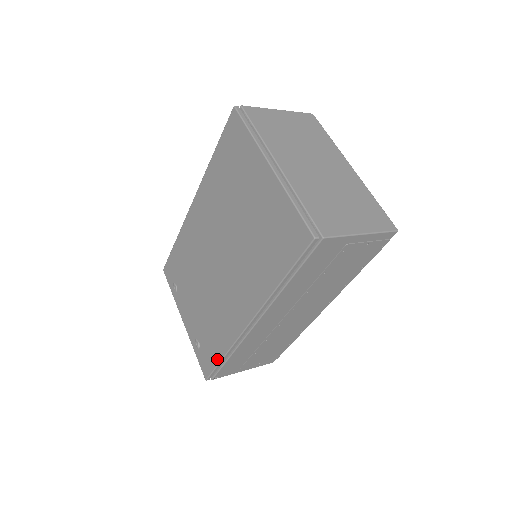
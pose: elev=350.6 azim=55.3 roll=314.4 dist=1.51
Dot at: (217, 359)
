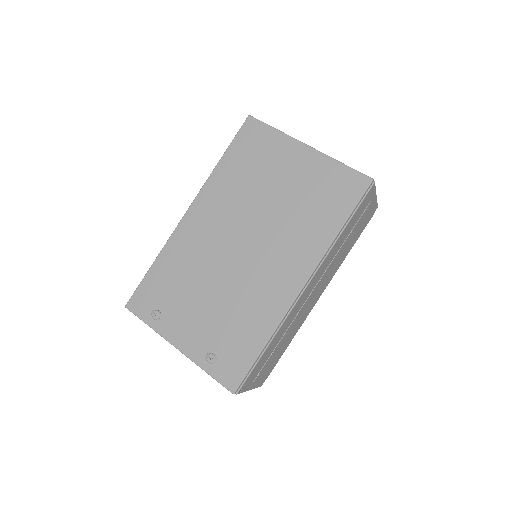
Dot at: (254, 353)
